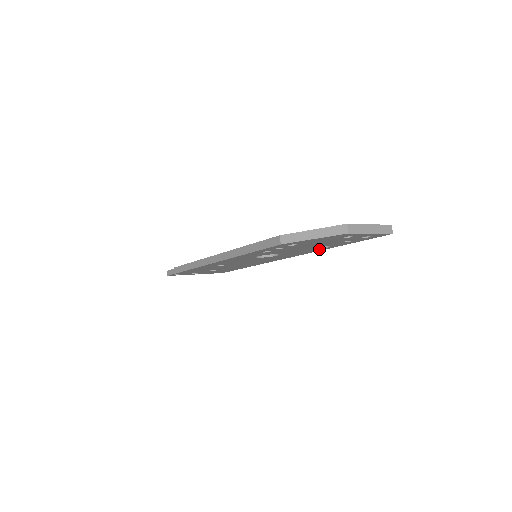
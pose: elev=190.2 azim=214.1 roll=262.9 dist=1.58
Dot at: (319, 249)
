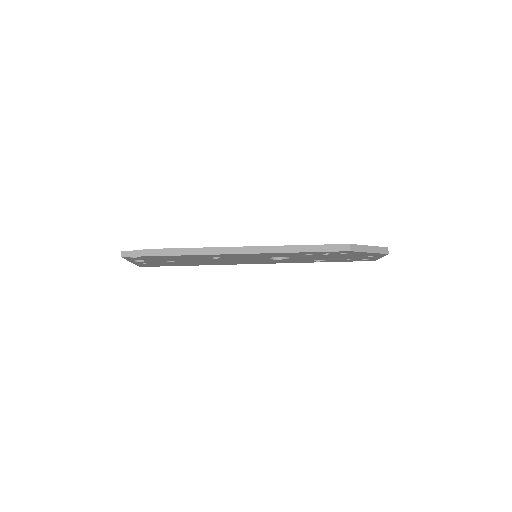
Dot at: (309, 261)
